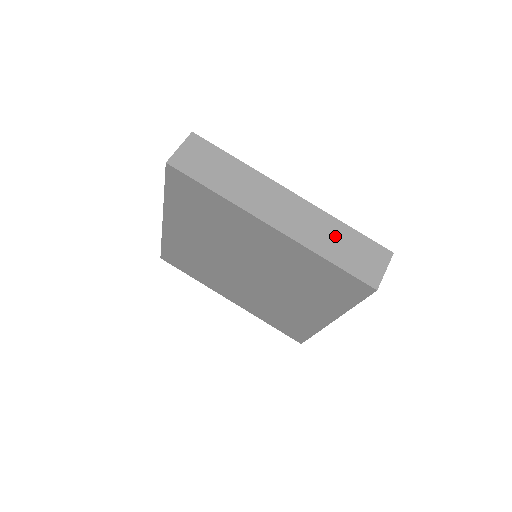
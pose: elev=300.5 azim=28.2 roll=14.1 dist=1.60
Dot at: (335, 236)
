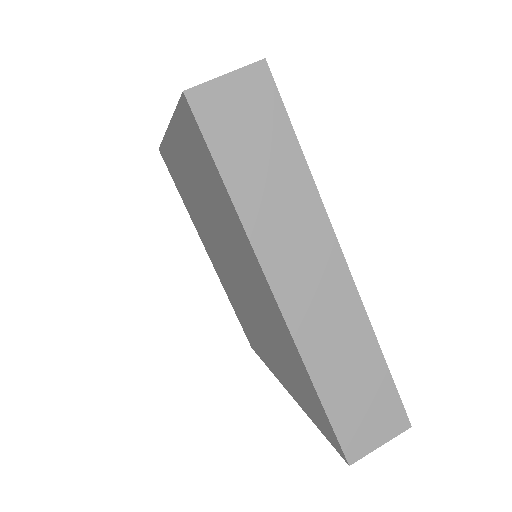
Dot at: (354, 362)
